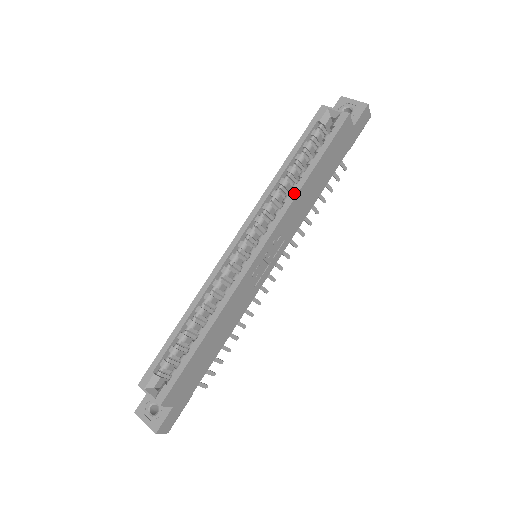
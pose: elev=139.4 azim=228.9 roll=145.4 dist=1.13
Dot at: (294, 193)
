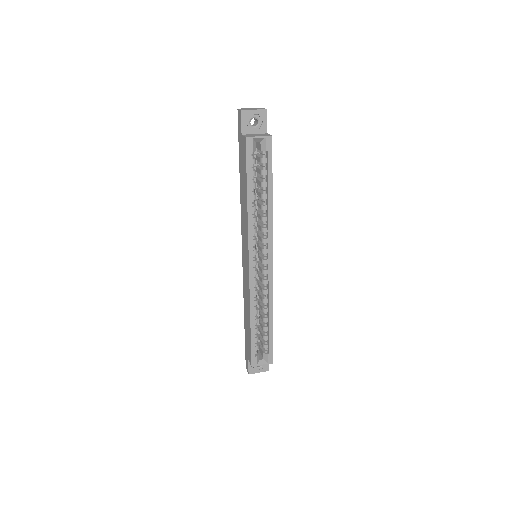
Dot at: (270, 214)
